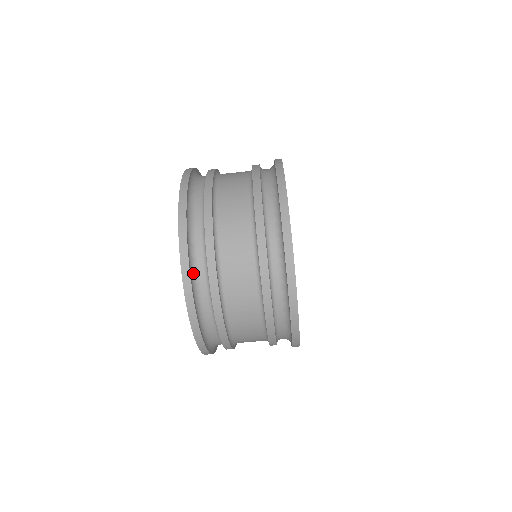
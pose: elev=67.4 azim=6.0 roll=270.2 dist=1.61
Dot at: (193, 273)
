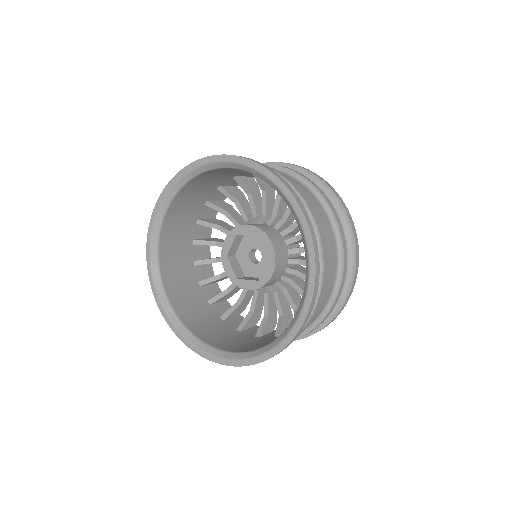
Dot at: occluded
